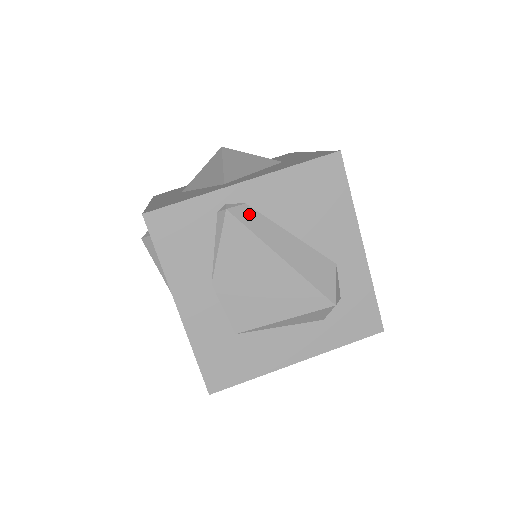
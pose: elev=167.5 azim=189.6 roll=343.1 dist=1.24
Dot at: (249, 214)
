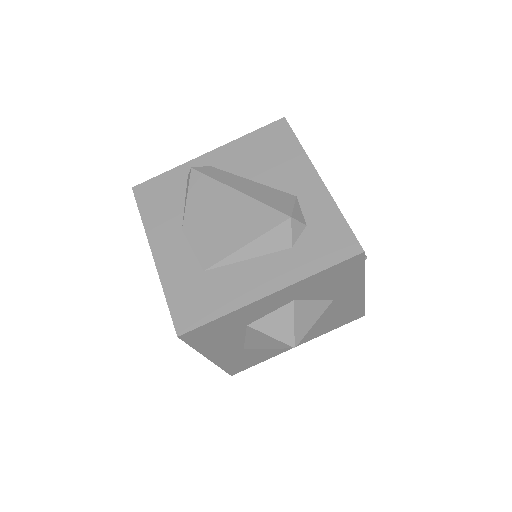
Dot at: (211, 170)
